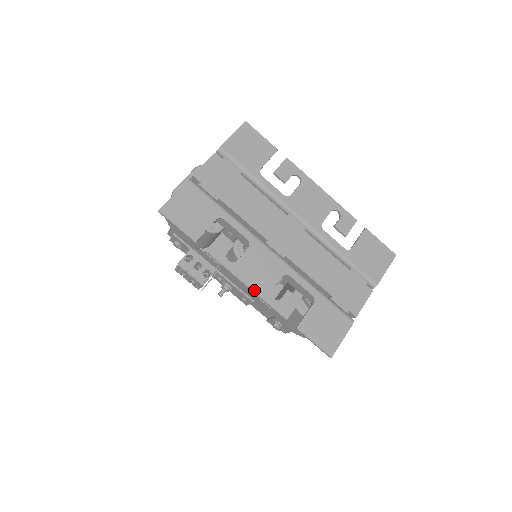
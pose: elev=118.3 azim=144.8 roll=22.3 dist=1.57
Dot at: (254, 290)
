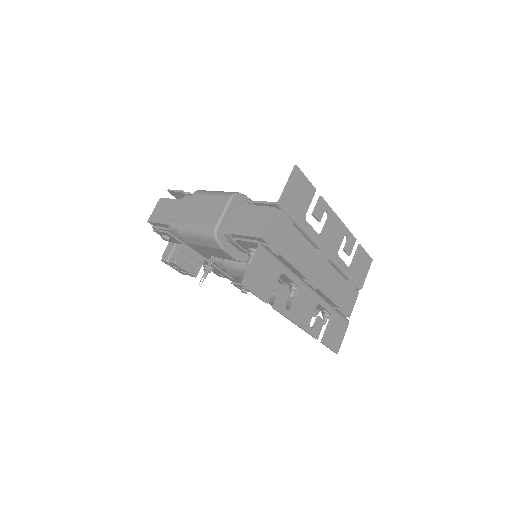
Dot at: (301, 326)
